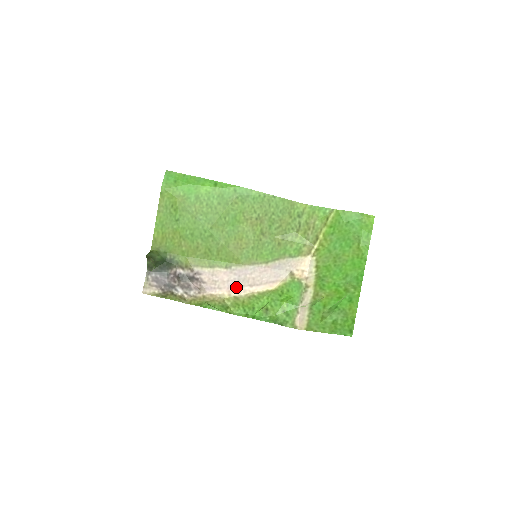
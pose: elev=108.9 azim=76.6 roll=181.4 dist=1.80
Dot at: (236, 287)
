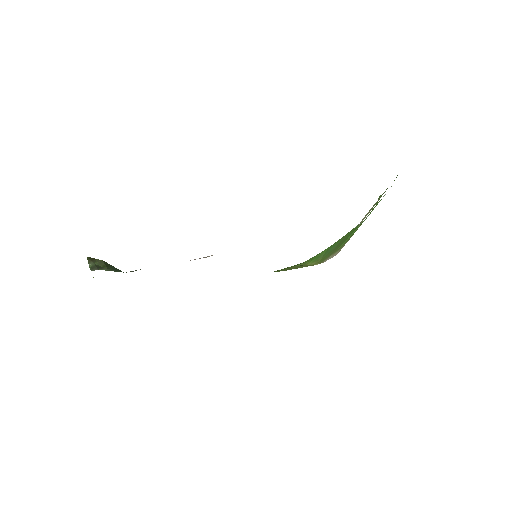
Dot at: occluded
